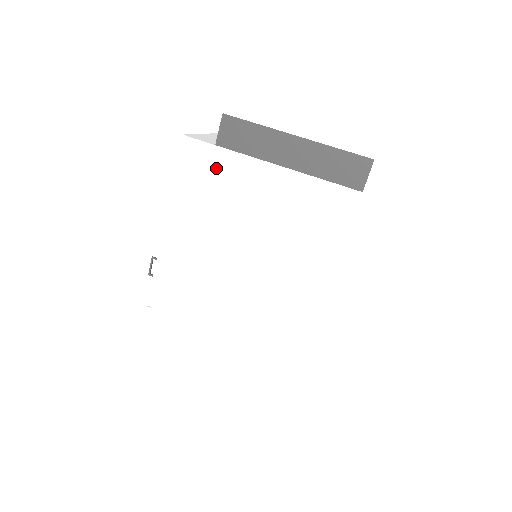
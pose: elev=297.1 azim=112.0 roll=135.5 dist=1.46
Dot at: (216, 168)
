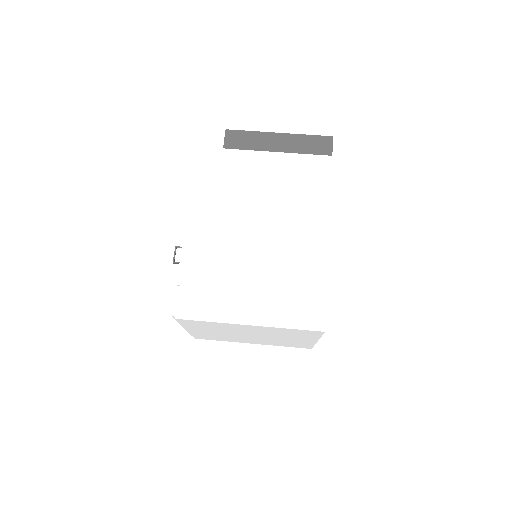
Dot at: (226, 162)
